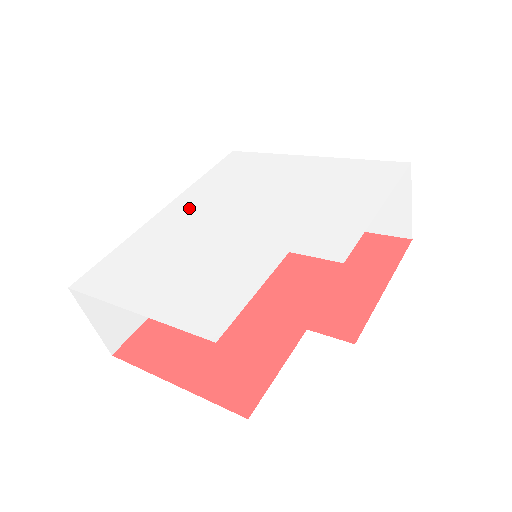
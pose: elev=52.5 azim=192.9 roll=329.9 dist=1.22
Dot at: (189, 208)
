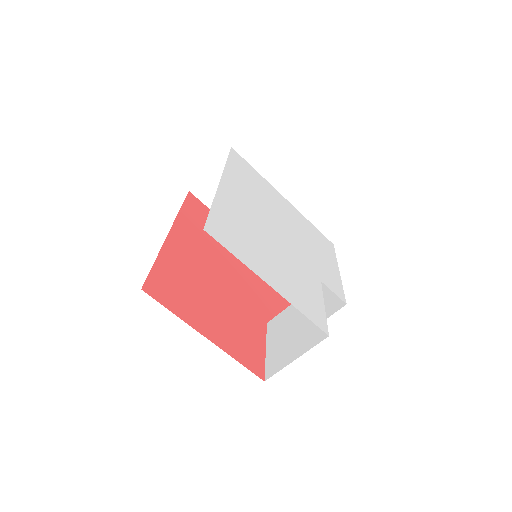
Dot at: (241, 195)
